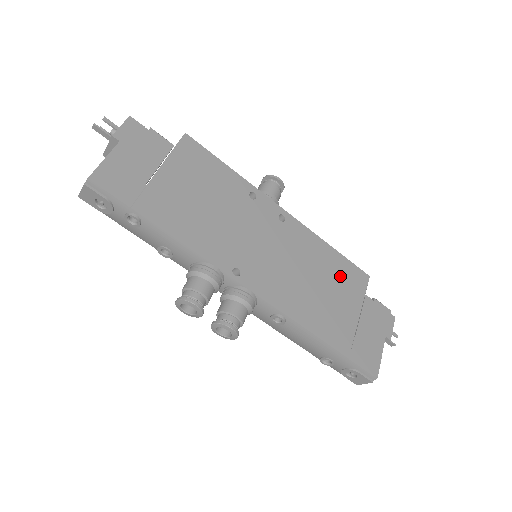
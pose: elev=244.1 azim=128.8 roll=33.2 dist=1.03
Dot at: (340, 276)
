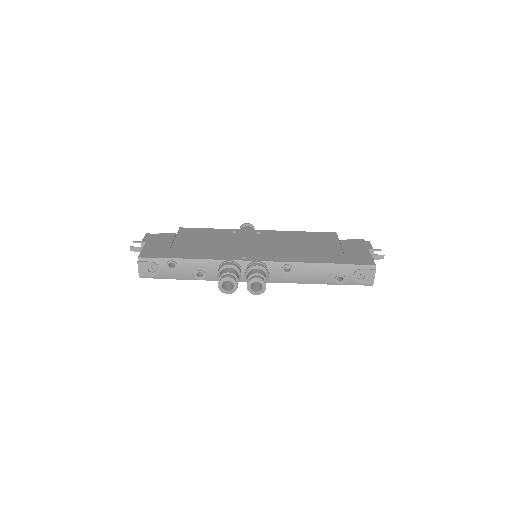
Dot at: (315, 239)
